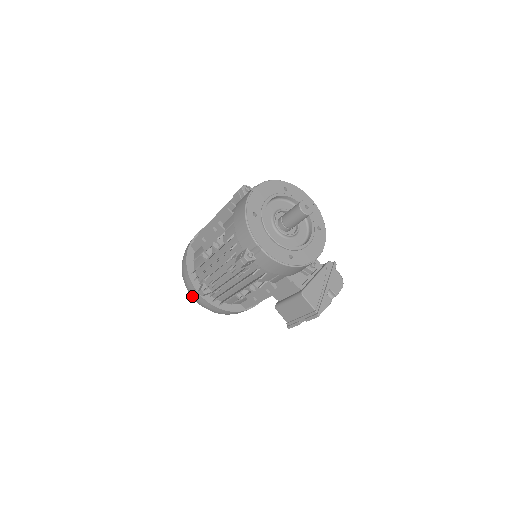
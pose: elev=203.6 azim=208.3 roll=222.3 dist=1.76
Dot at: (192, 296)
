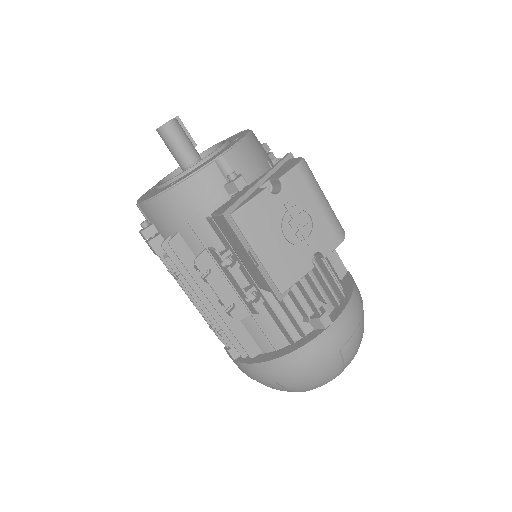
Dot at: occluded
